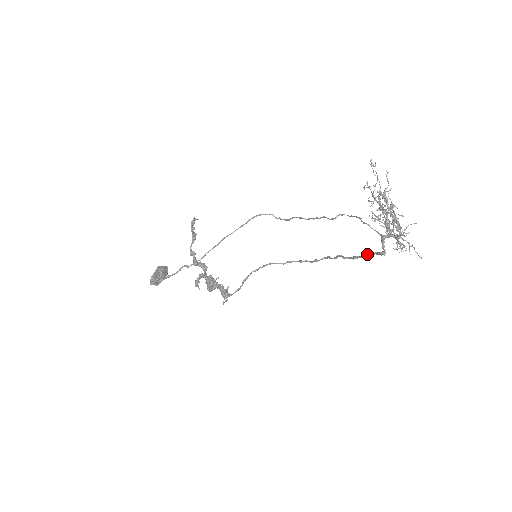
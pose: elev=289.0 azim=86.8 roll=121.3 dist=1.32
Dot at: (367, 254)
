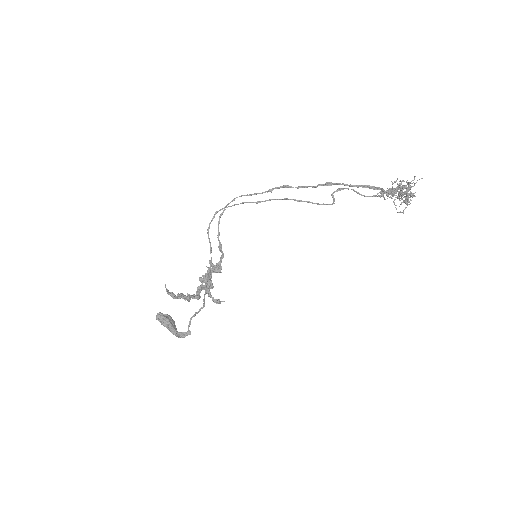
Dot at: occluded
